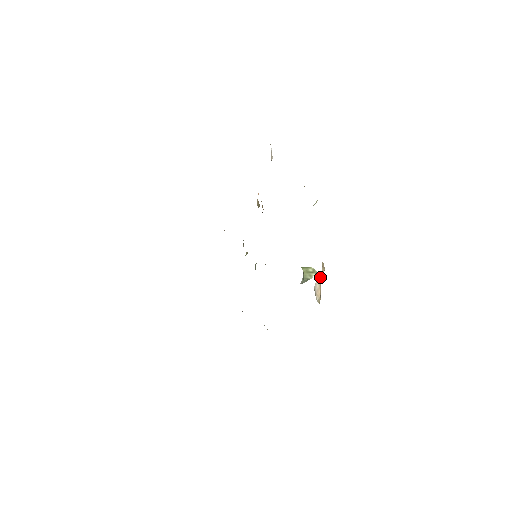
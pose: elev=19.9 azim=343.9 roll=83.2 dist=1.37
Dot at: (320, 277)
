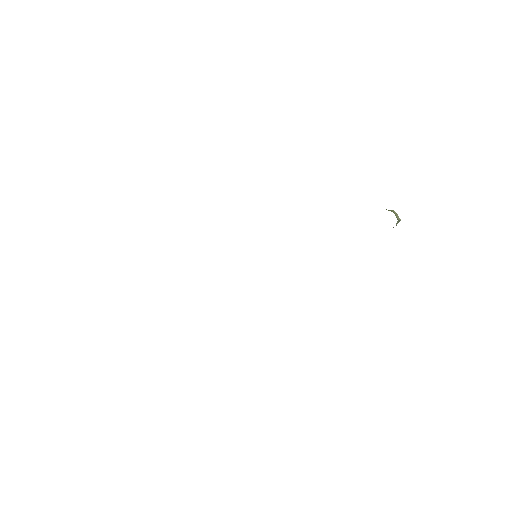
Dot at: occluded
